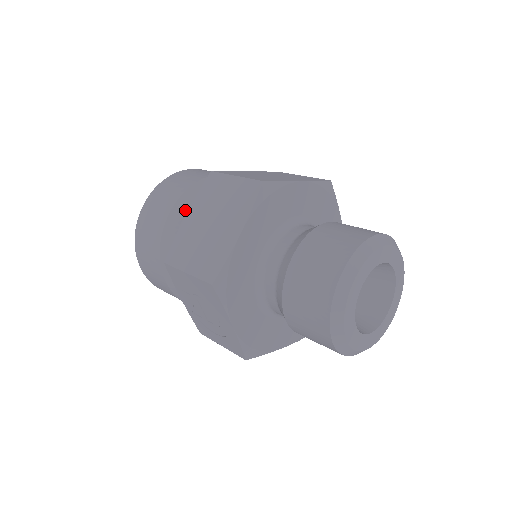
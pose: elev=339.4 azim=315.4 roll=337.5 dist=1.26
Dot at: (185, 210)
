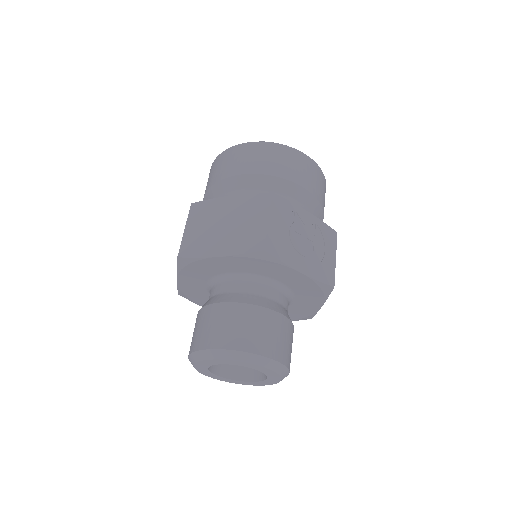
Dot at: occluded
